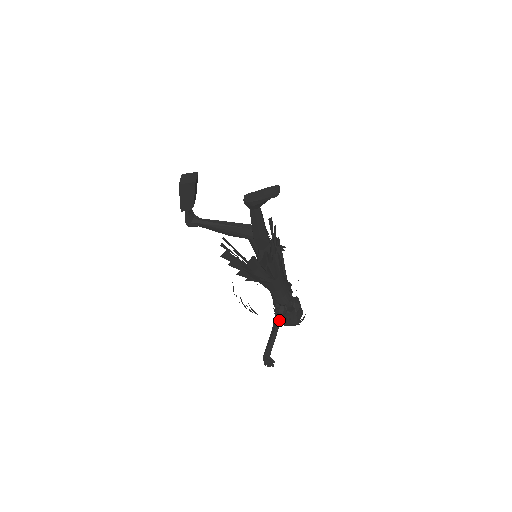
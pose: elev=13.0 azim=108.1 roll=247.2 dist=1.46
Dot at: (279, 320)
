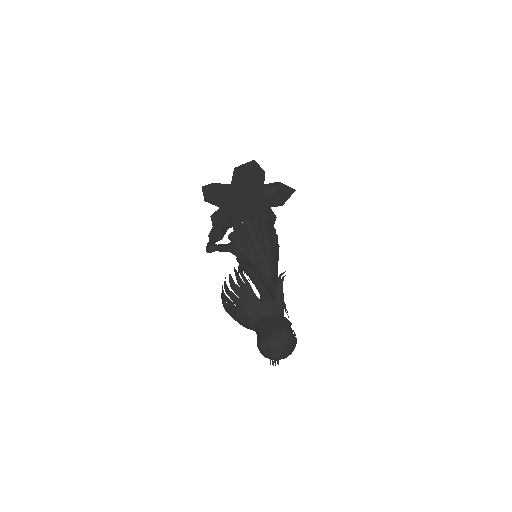
Dot at: (265, 286)
